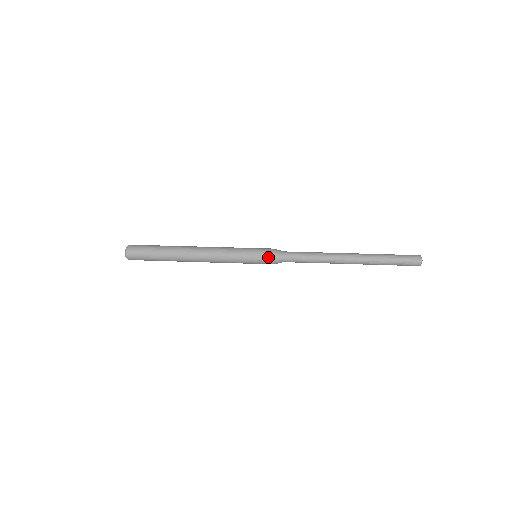
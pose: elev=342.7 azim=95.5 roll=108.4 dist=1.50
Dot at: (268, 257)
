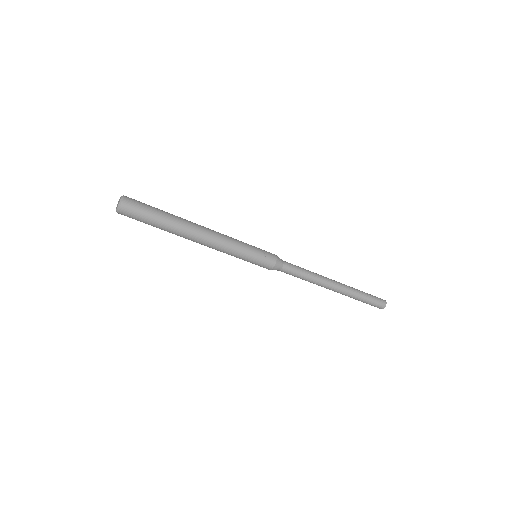
Dot at: (271, 254)
